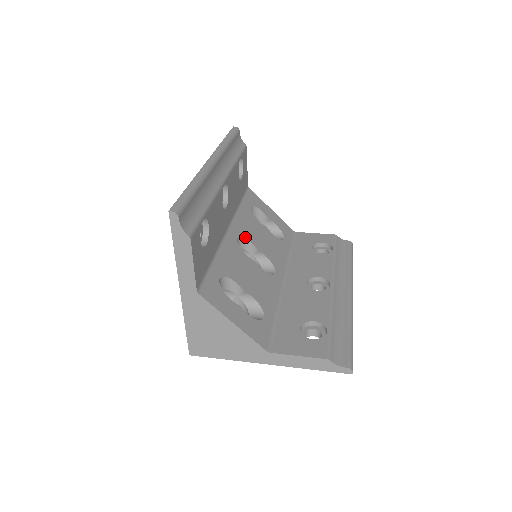
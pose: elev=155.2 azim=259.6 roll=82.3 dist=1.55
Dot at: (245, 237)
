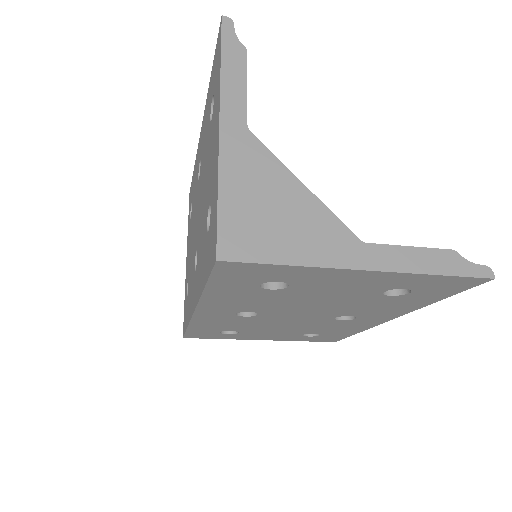
Dot at: occluded
